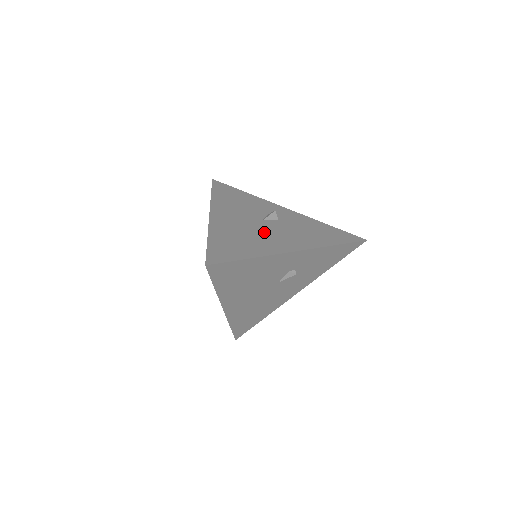
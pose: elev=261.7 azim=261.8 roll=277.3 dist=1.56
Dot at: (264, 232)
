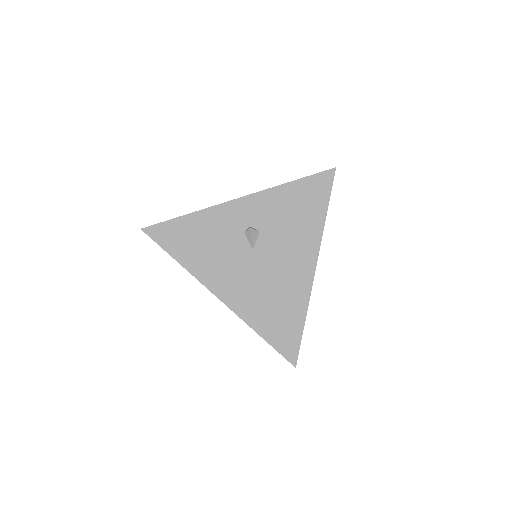
Dot at: (274, 270)
